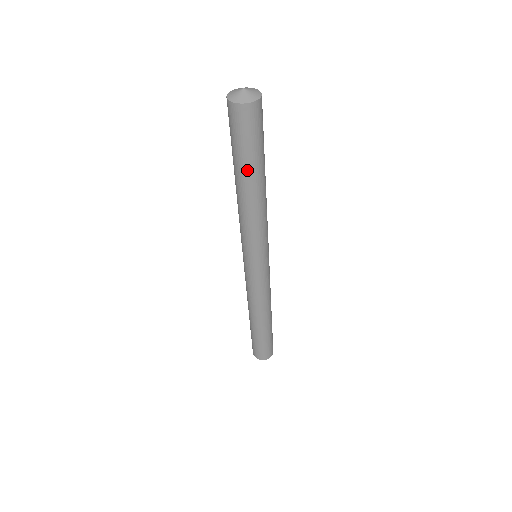
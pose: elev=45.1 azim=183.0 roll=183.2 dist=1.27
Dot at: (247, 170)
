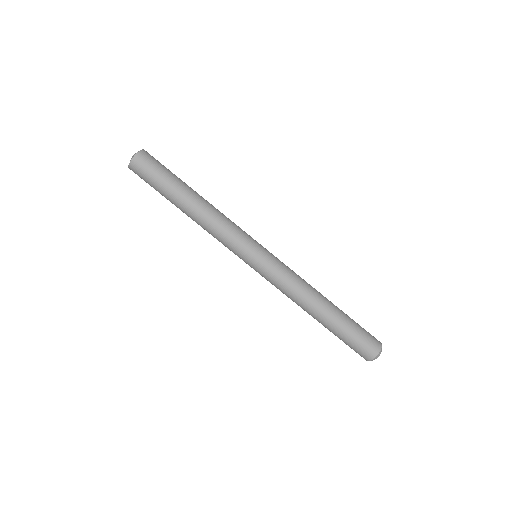
Dot at: (176, 190)
